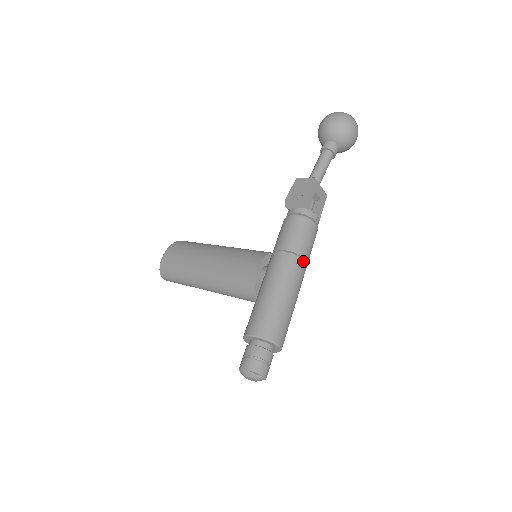
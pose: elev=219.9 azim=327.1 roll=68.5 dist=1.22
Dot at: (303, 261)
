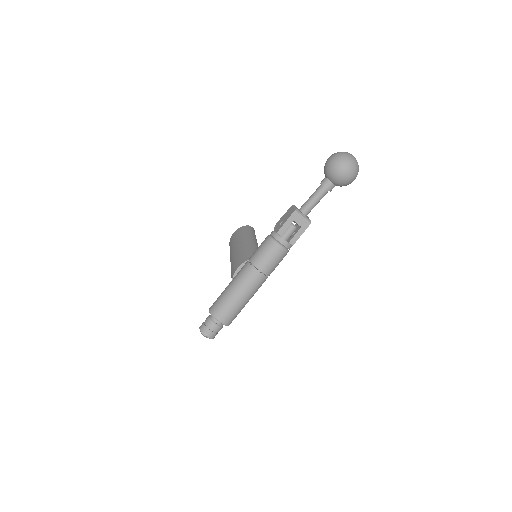
Dot at: (259, 272)
